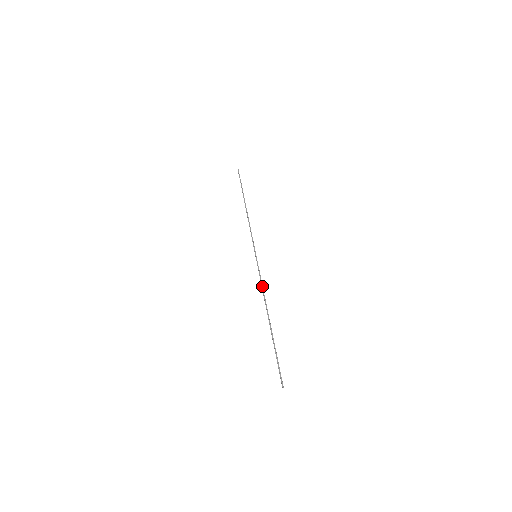
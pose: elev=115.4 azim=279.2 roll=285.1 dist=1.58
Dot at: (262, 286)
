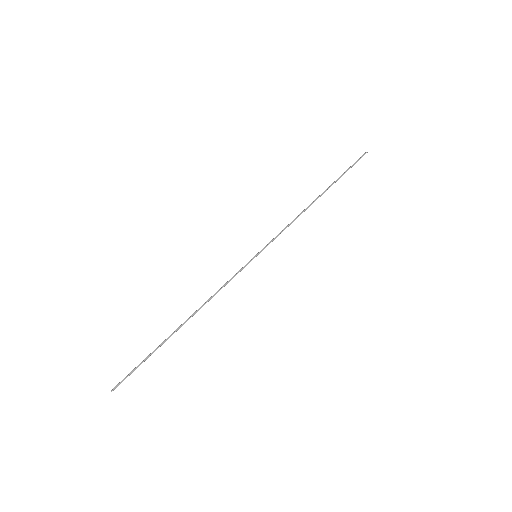
Dot at: (220, 289)
